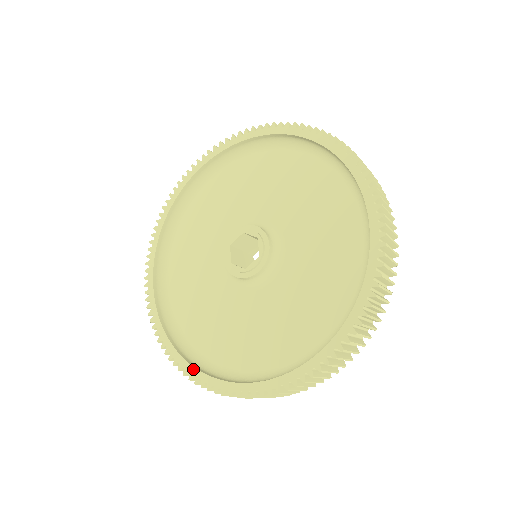
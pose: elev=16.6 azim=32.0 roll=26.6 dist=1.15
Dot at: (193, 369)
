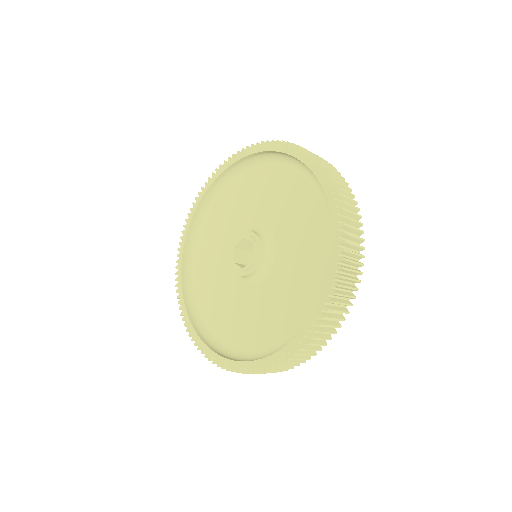
Dot at: (204, 345)
